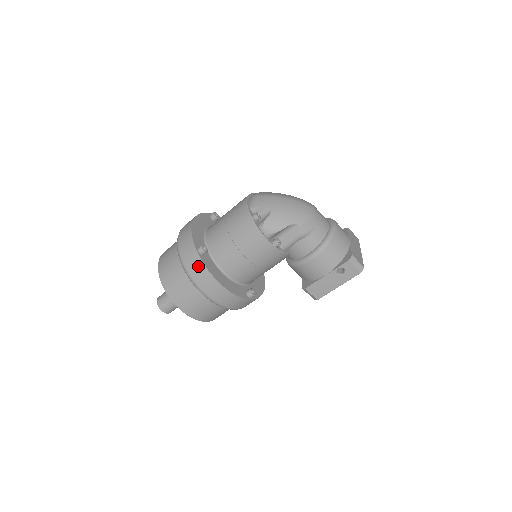
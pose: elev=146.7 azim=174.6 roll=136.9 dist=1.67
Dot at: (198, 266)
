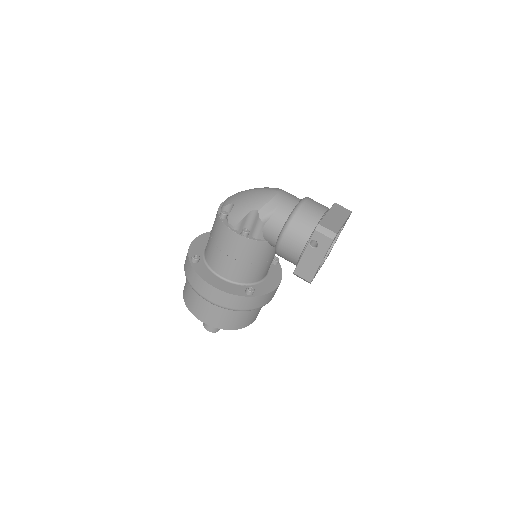
Dot at: (192, 273)
